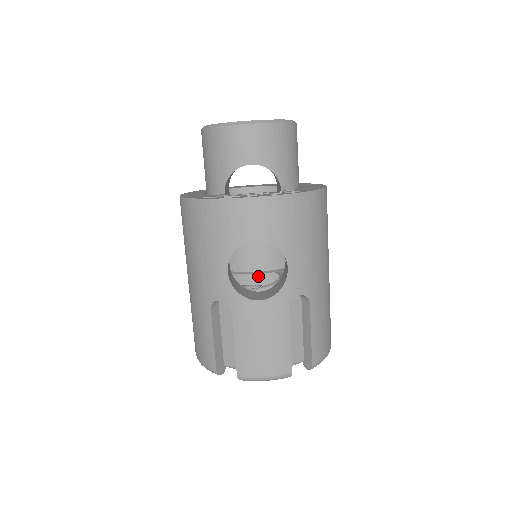
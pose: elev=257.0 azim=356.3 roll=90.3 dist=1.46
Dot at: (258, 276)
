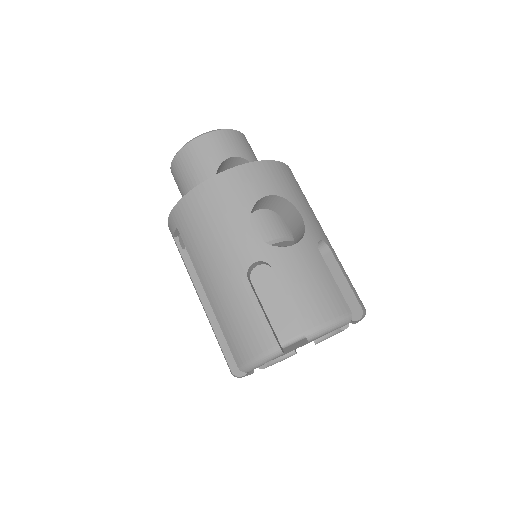
Dot at: occluded
